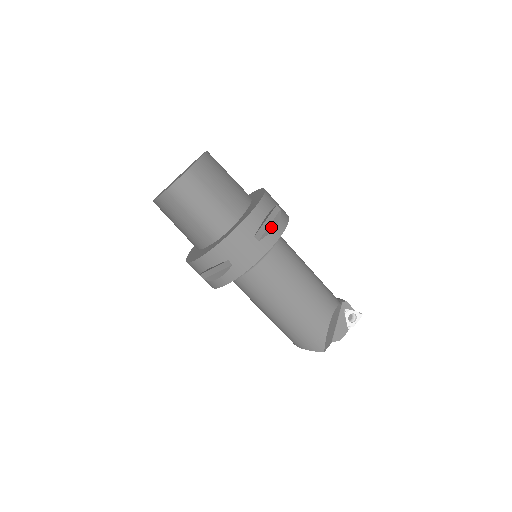
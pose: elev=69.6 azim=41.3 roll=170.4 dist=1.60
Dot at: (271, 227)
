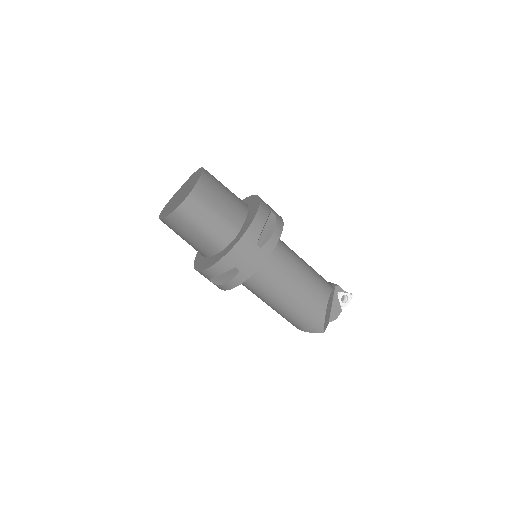
Dot at: (270, 233)
